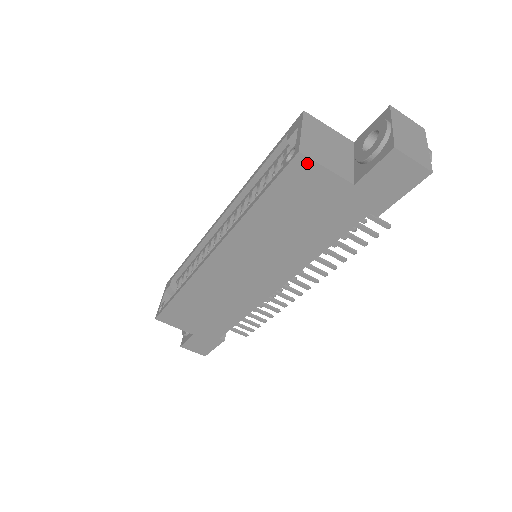
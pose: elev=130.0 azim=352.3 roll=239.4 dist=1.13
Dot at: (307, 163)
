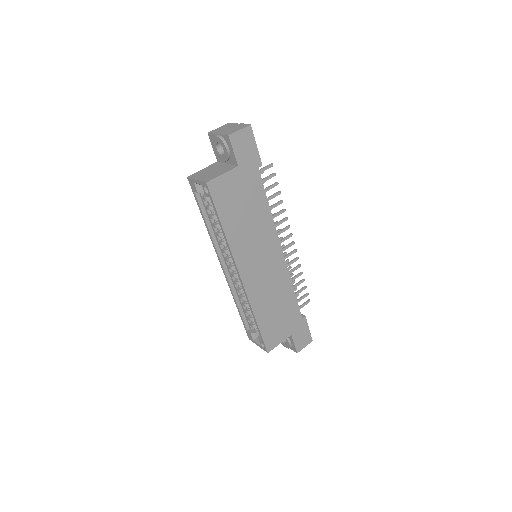
Dot at: (214, 183)
